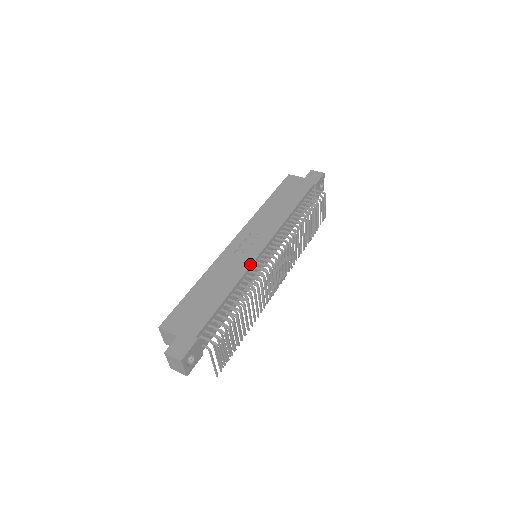
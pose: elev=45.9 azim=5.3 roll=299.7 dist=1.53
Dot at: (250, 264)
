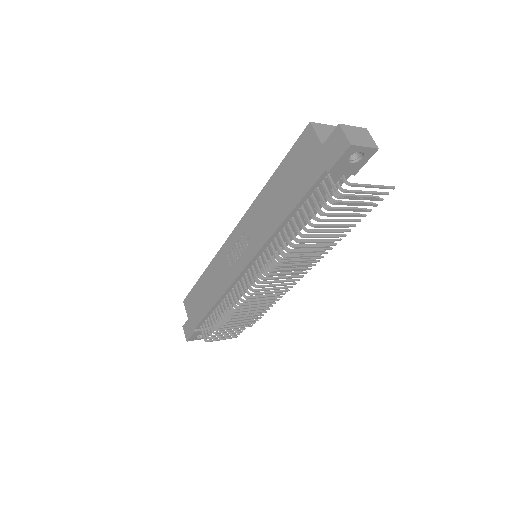
Dot at: (231, 282)
